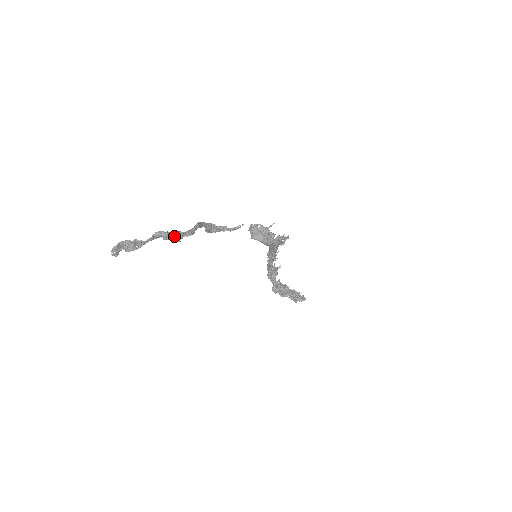
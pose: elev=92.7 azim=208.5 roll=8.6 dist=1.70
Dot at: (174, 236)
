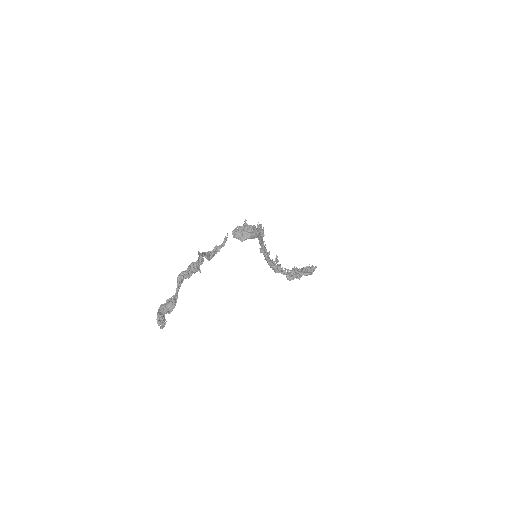
Dot at: (193, 269)
